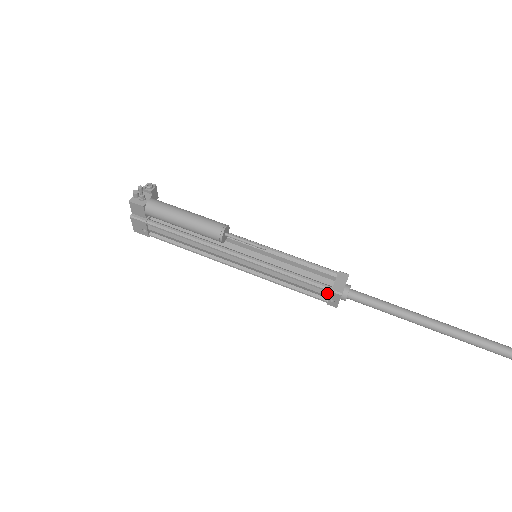
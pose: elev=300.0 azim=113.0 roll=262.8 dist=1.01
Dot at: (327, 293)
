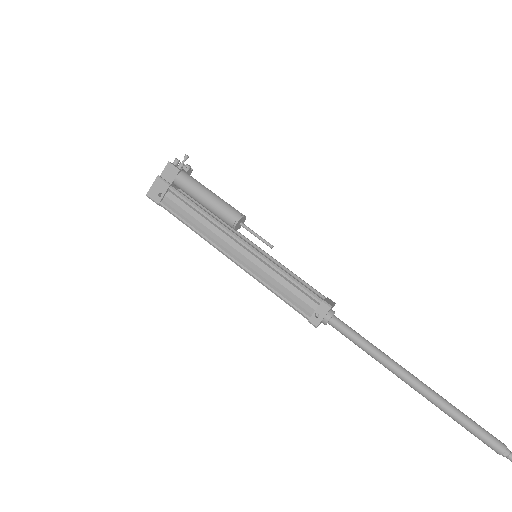
Dot at: (315, 306)
